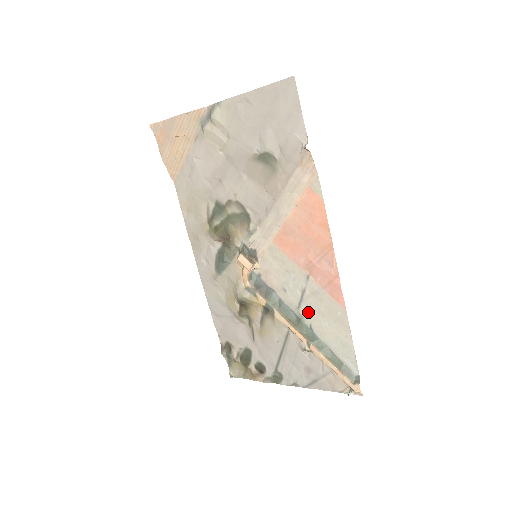
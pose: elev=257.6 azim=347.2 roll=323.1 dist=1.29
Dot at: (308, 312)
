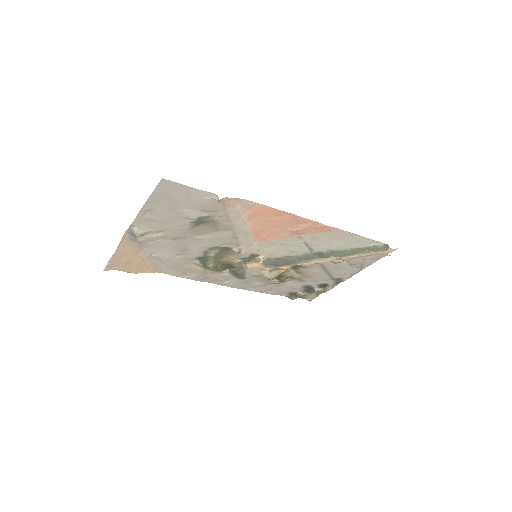
Dot at: (320, 248)
